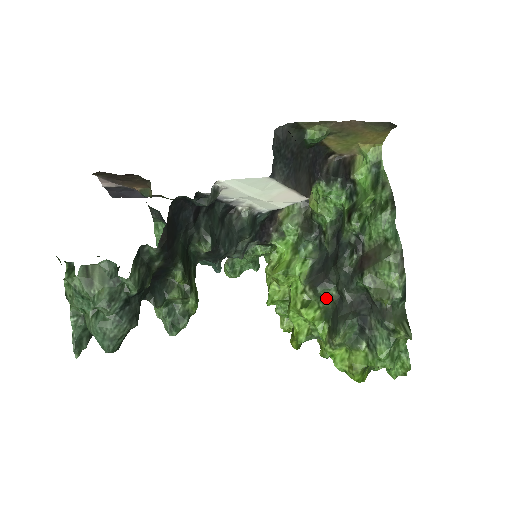
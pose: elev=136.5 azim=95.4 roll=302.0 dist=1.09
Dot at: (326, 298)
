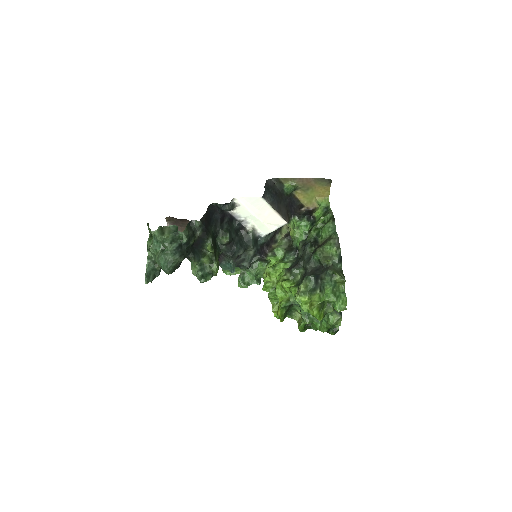
Dot at: (298, 276)
